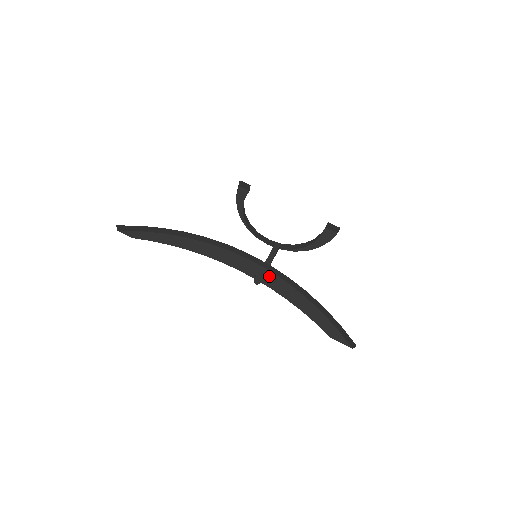
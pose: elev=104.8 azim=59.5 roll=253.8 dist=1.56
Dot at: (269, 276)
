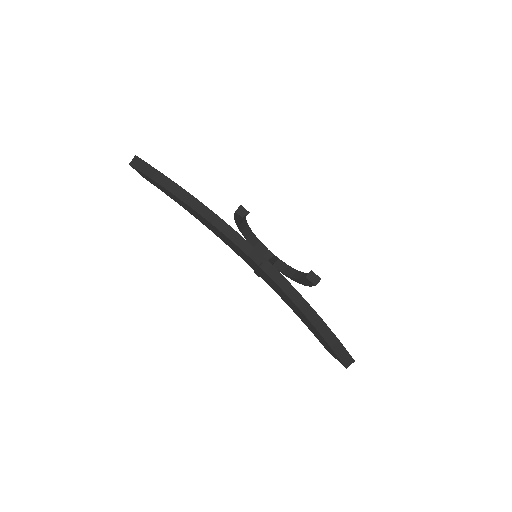
Dot at: (267, 277)
